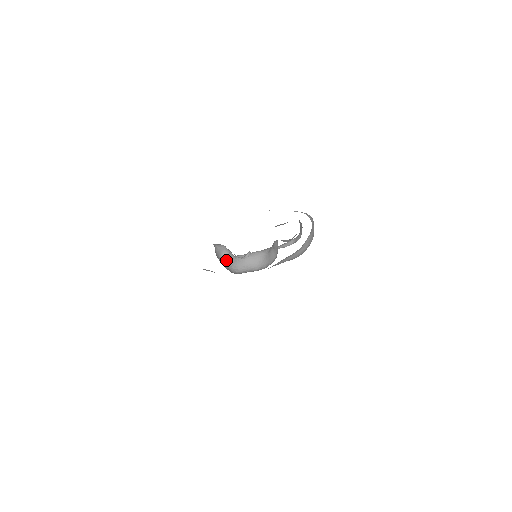
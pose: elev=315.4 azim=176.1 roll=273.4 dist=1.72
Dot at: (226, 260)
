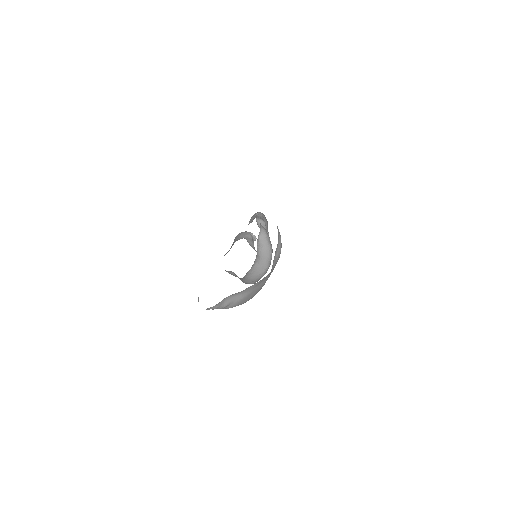
Dot at: occluded
